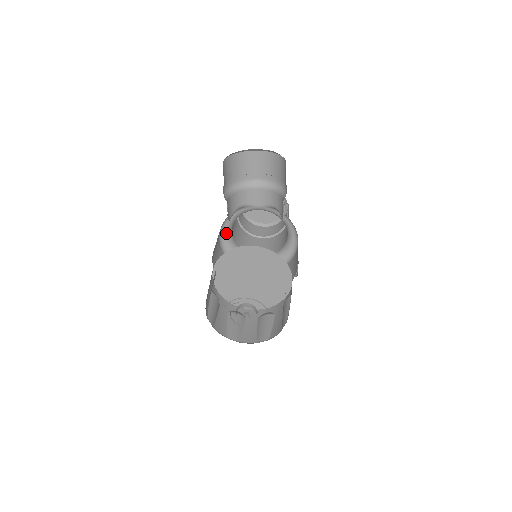
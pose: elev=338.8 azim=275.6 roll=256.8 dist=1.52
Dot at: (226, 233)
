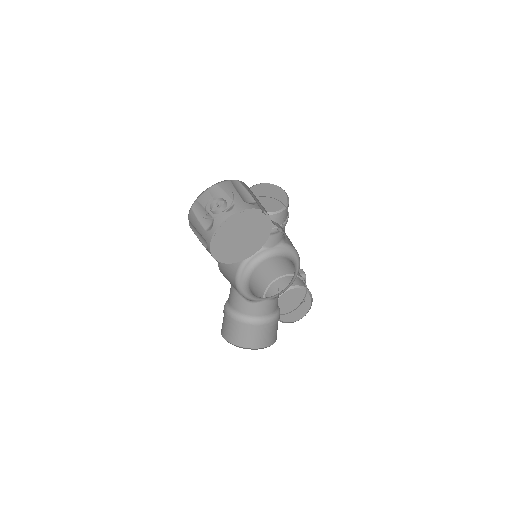
Dot at: (243, 276)
